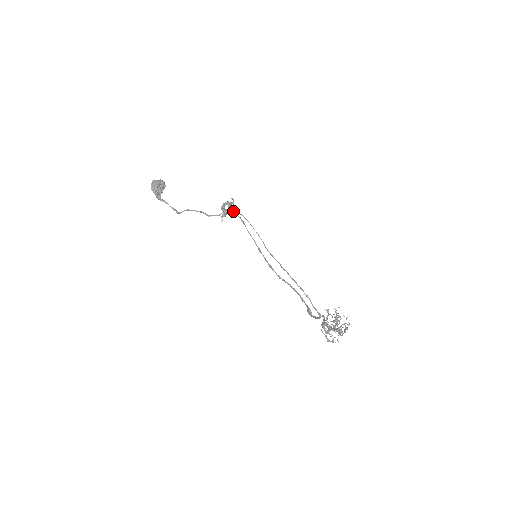
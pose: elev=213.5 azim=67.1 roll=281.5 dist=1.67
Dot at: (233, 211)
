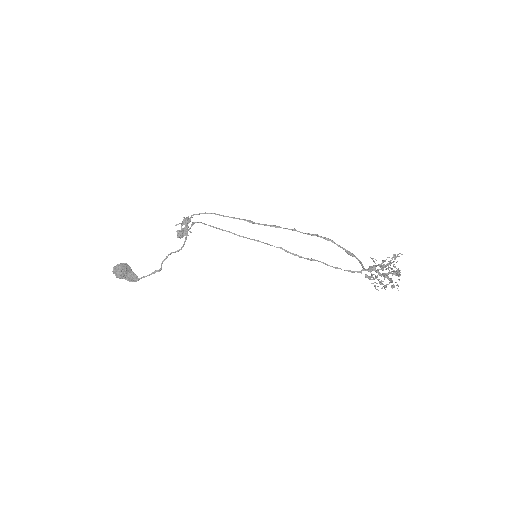
Dot at: (191, 225)
